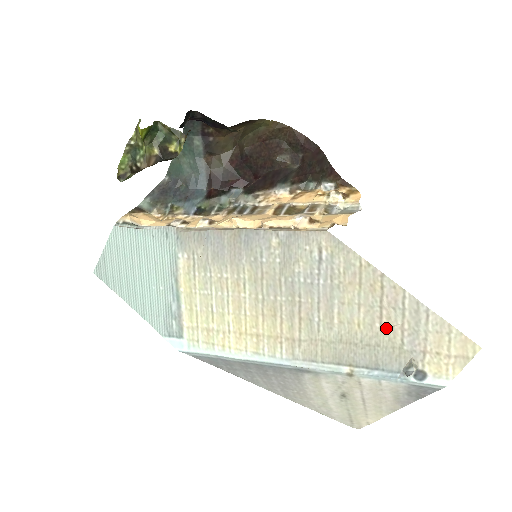
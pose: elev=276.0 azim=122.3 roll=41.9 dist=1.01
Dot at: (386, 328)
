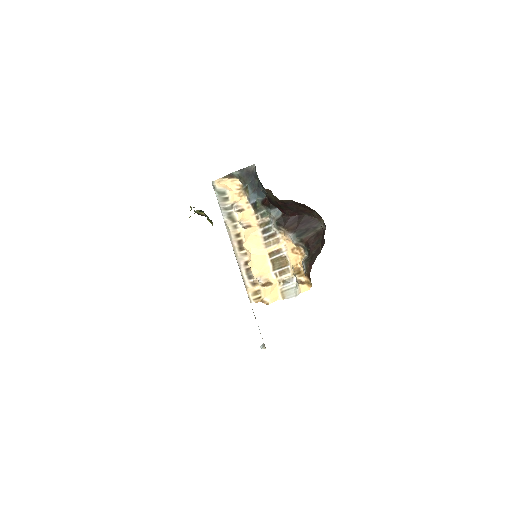
Dot at: occluded
